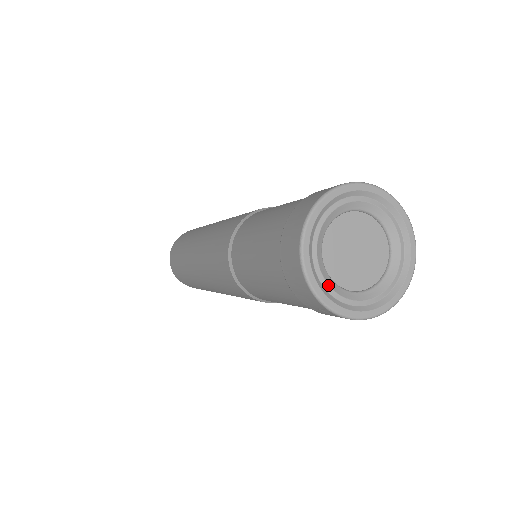
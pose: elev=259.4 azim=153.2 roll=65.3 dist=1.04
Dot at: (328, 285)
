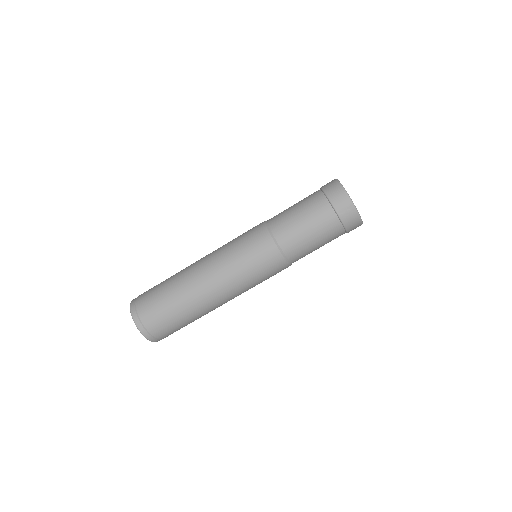
Dot at: occluded
